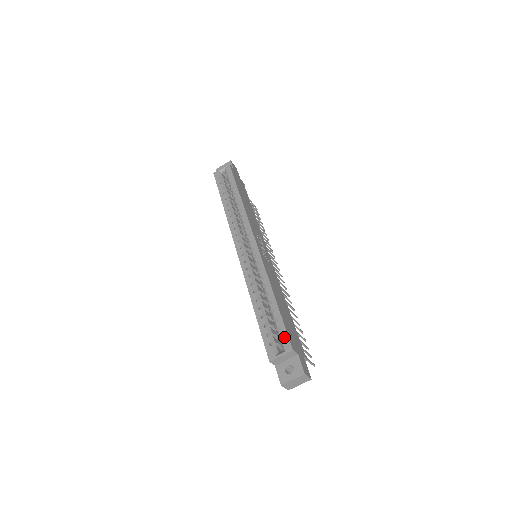
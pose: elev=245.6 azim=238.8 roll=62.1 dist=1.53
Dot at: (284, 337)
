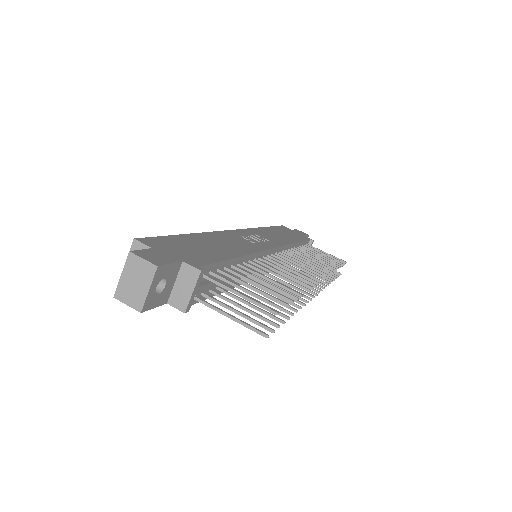
Dot at: occluded
